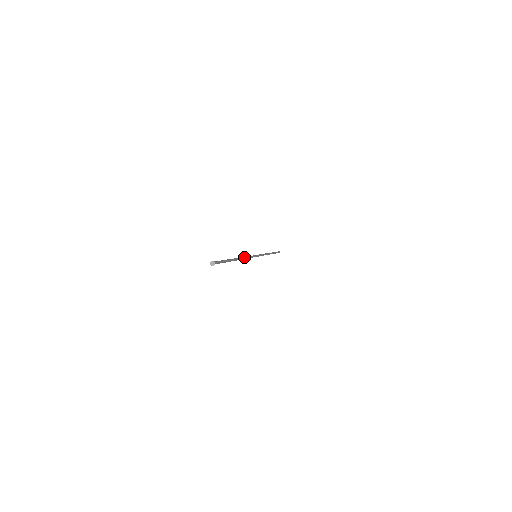
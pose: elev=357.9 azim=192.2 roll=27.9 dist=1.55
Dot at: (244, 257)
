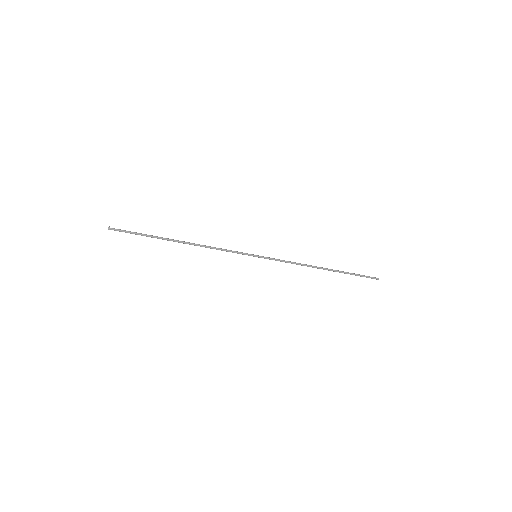
Dot at: (205, 246)
